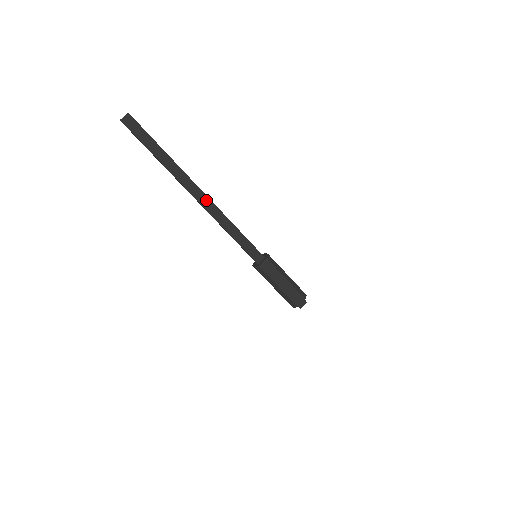
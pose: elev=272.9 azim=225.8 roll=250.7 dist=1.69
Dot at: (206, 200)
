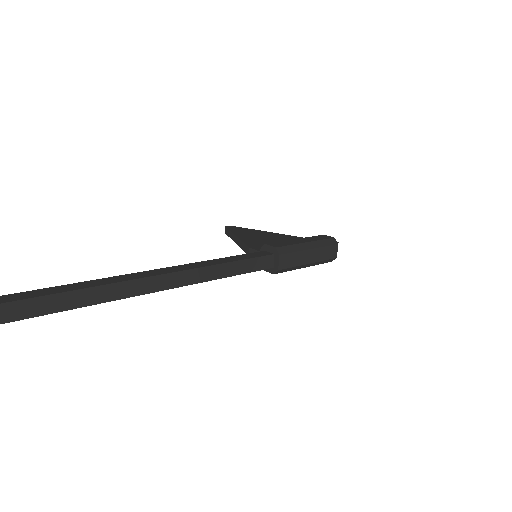
Dot at: (167, 279)
